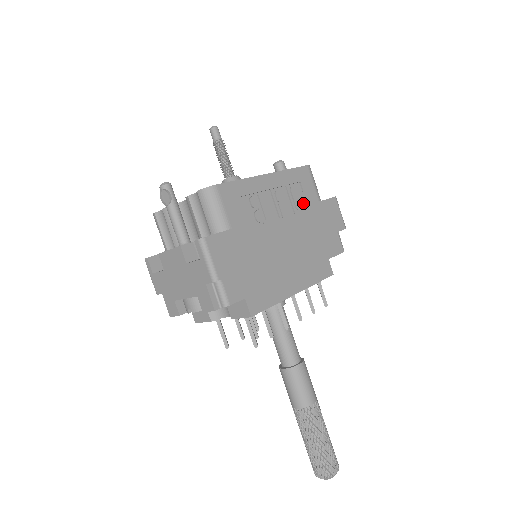
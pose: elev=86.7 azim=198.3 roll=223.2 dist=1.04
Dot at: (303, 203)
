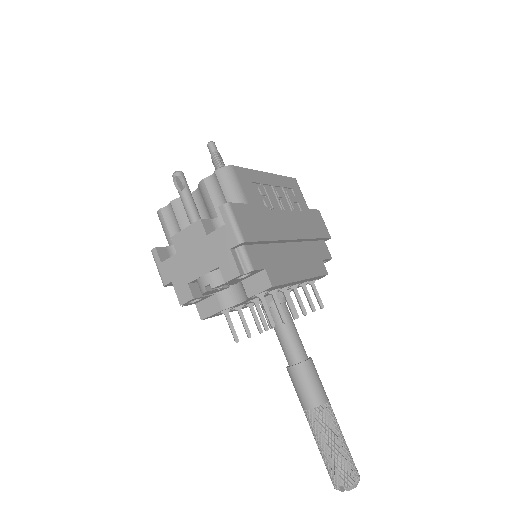
Dot at: (297, 206)
